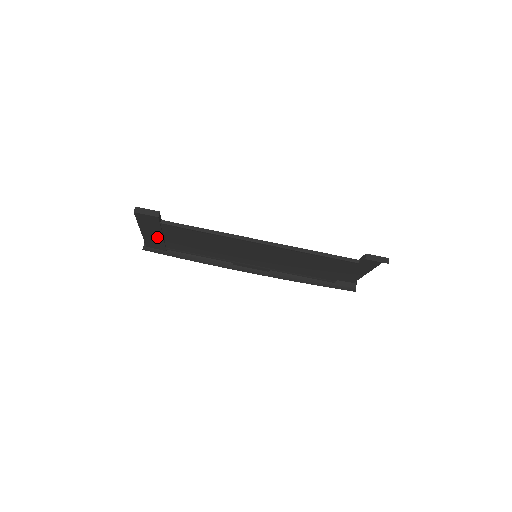
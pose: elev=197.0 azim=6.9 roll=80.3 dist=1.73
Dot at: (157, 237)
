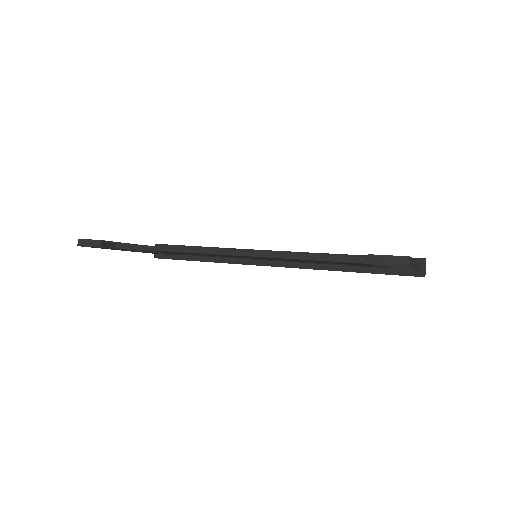
Dot at: occluded
